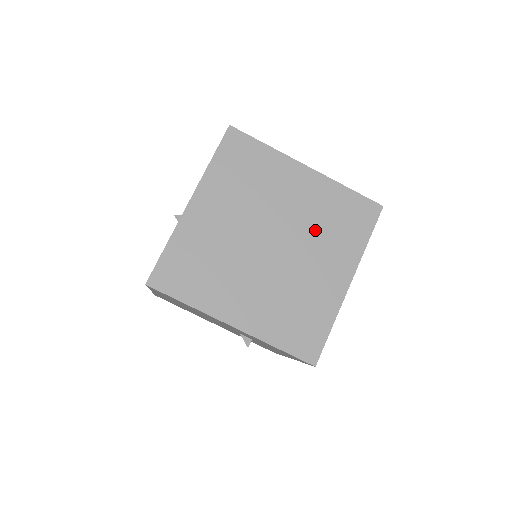
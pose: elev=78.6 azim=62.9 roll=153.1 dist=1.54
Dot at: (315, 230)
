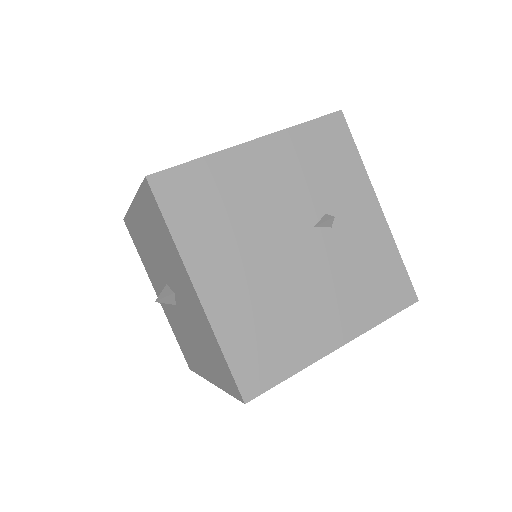
Dot at: occluded
